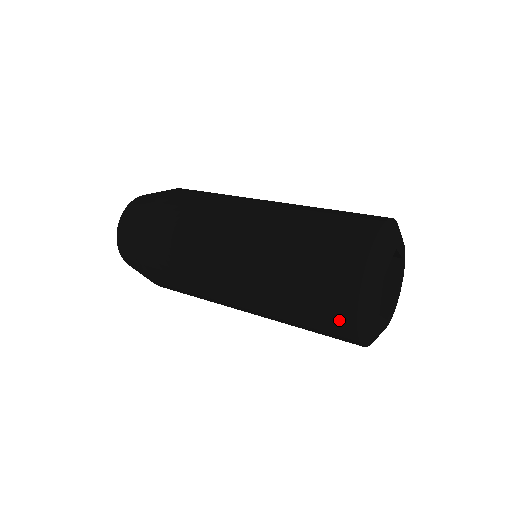
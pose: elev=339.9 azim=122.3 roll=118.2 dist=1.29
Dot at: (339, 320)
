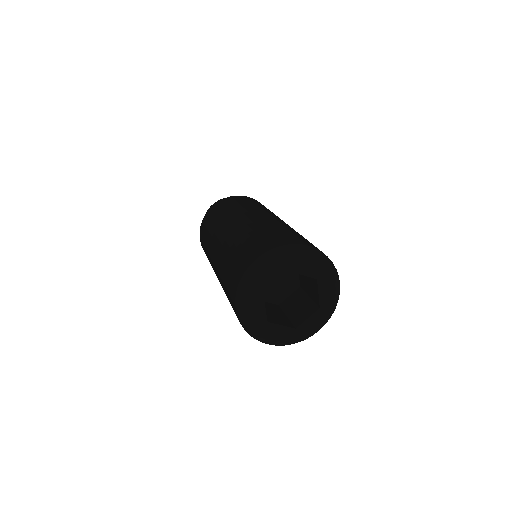
Dot at: (241, 267)
